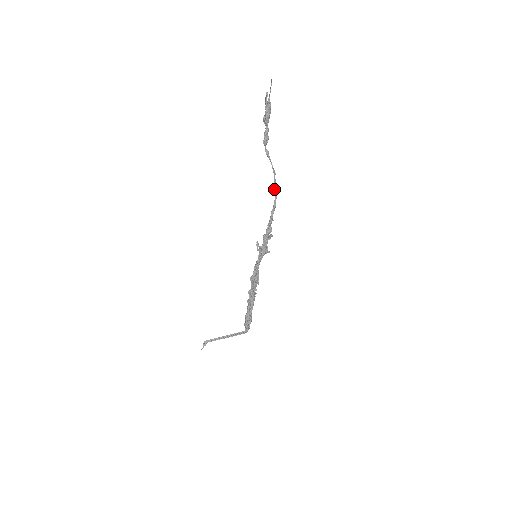
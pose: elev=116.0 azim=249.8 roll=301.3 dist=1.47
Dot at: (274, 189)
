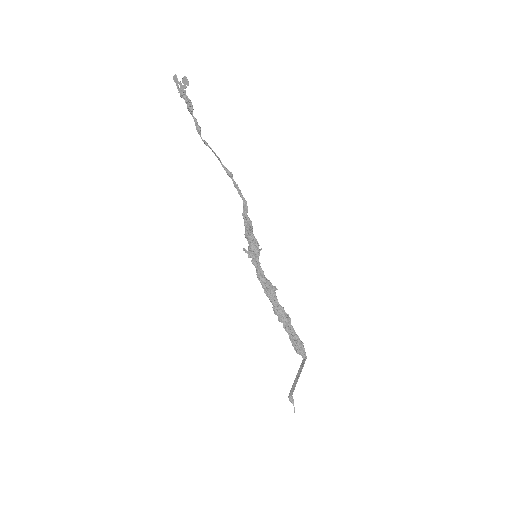
Dot at: (229, 173)
